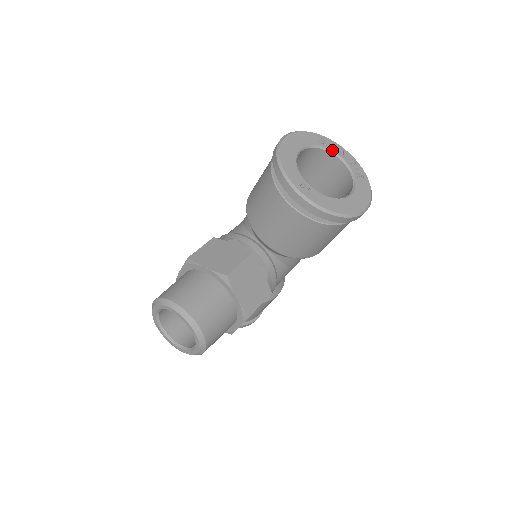
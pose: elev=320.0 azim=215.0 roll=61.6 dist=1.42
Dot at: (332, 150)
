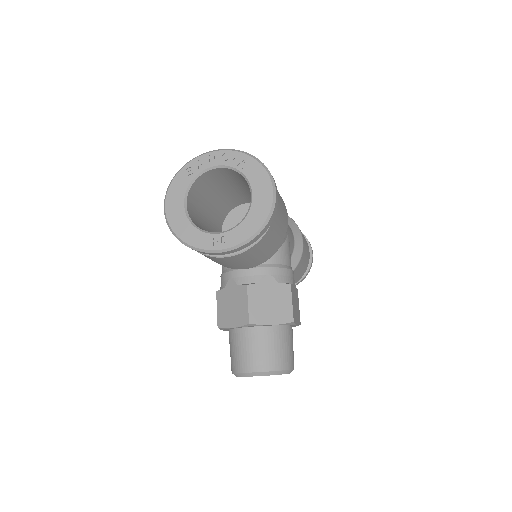
Dot at: (203, 169)
